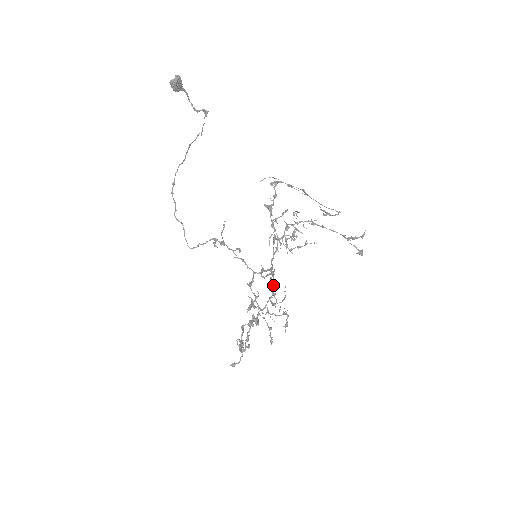
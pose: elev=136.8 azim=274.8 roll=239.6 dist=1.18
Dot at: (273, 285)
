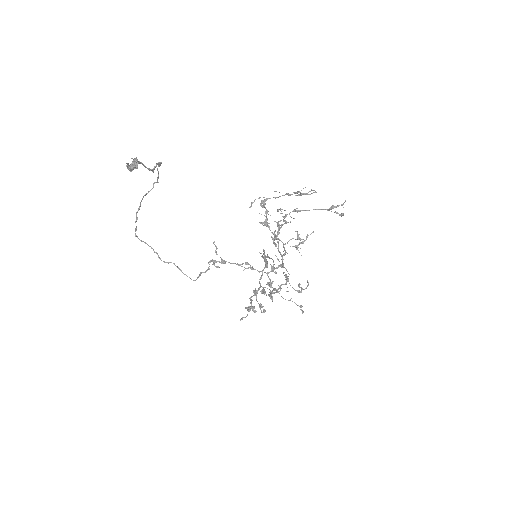
Dot at: (265, 260)
